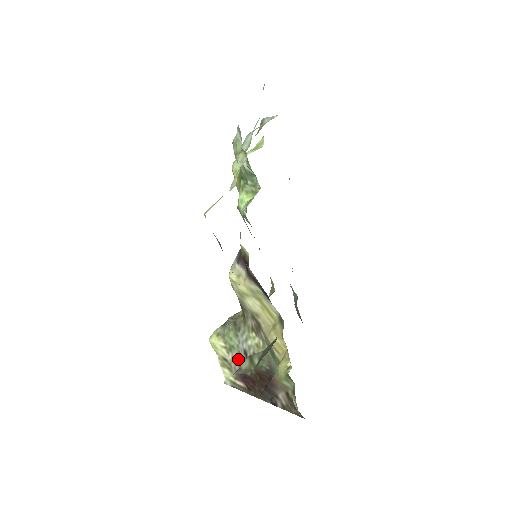
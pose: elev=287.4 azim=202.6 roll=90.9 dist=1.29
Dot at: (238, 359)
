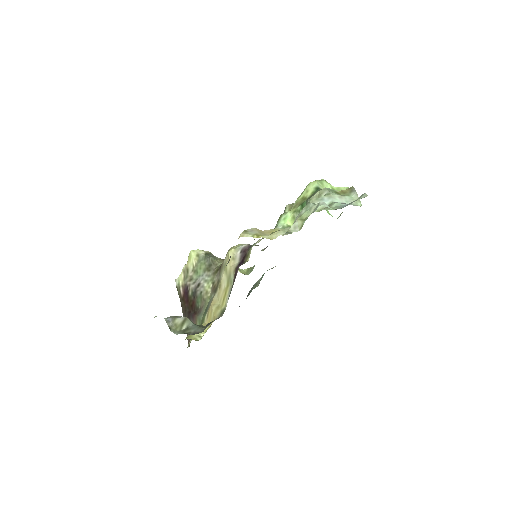
Dot at: (193, 281)
